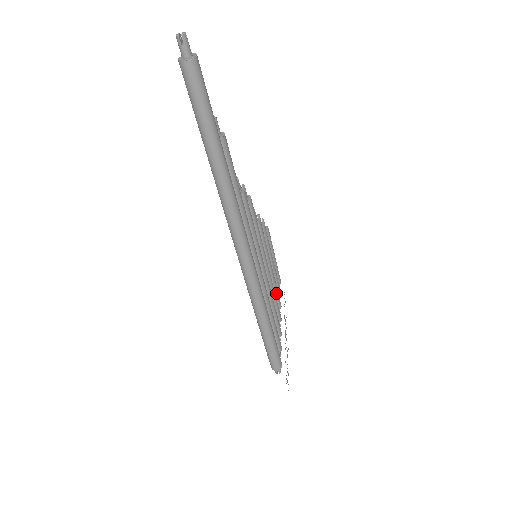
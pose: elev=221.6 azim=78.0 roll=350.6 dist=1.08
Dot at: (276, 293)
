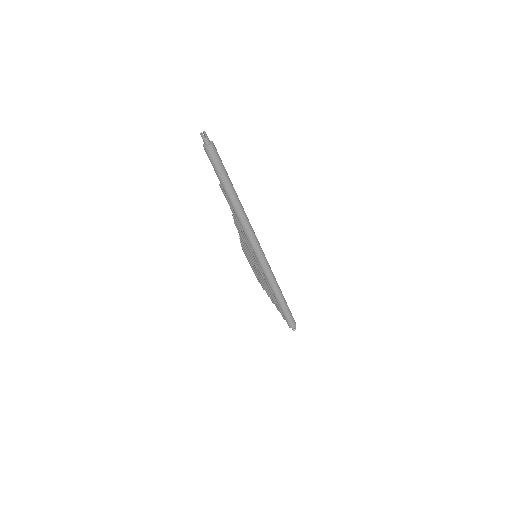
Dot at: occluded
